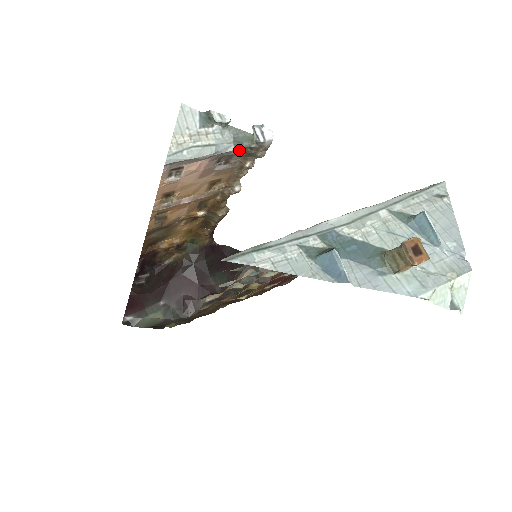
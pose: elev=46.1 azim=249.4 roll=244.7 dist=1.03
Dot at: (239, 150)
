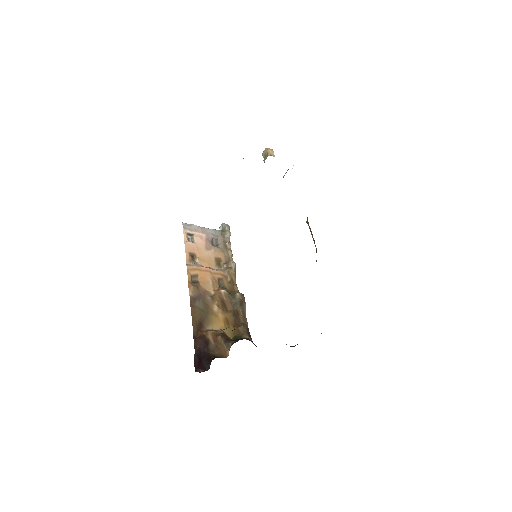
Dot at: (218, 235)
